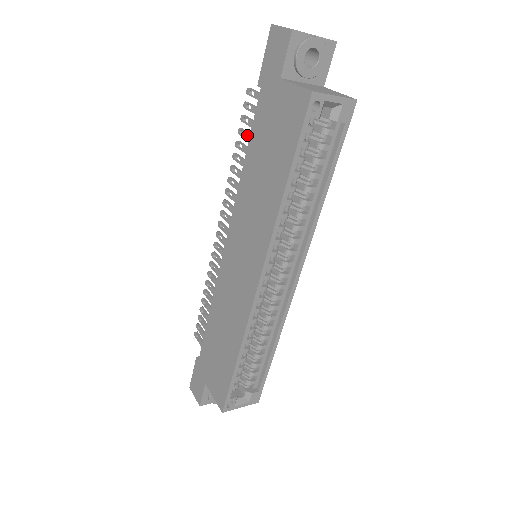
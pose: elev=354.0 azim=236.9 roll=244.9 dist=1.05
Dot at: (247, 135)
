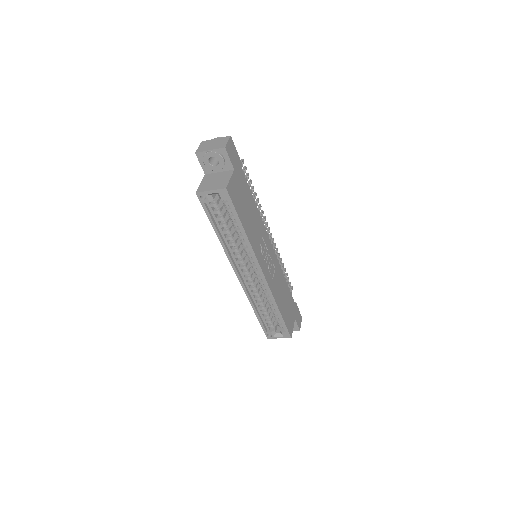
Dot at: occluded
